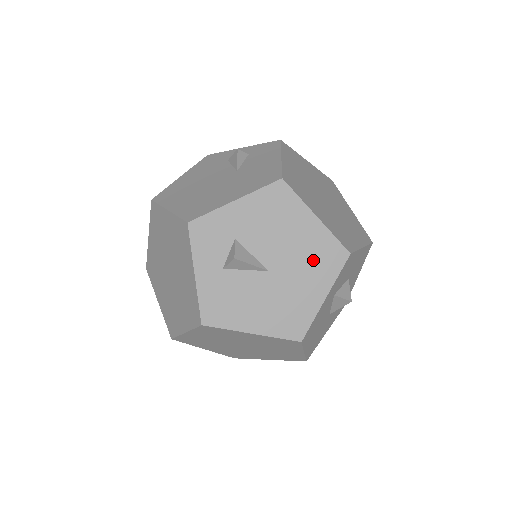
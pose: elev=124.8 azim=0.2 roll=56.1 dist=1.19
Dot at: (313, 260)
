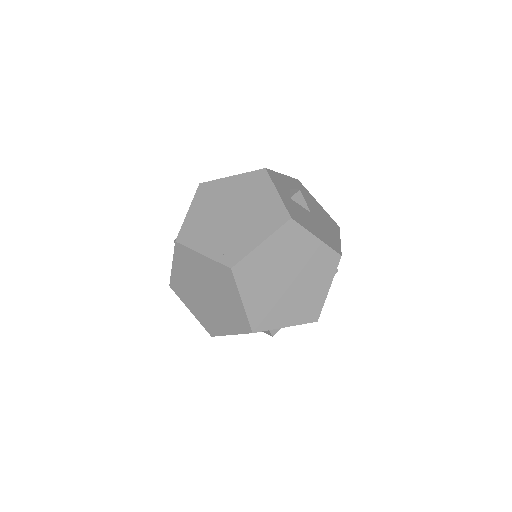
Dot at: (326, 220)
